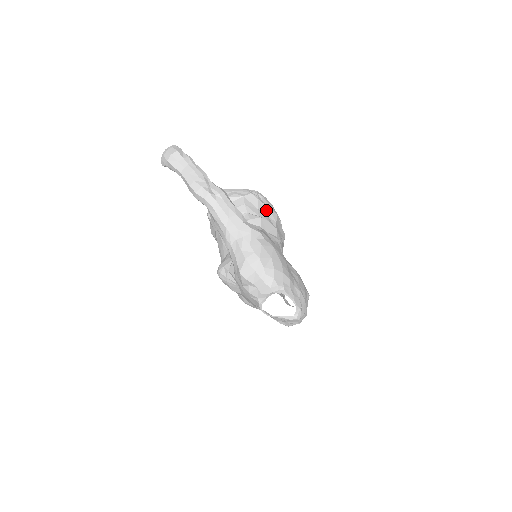
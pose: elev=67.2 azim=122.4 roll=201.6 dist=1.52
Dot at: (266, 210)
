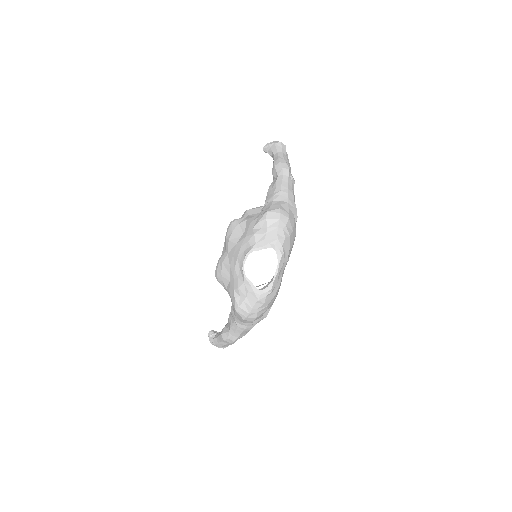
Dot at: occluded
